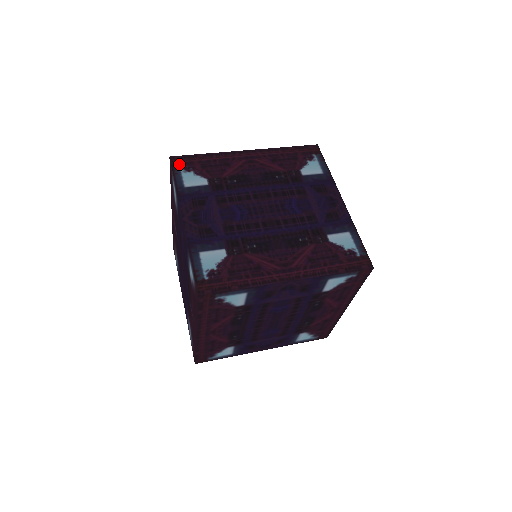
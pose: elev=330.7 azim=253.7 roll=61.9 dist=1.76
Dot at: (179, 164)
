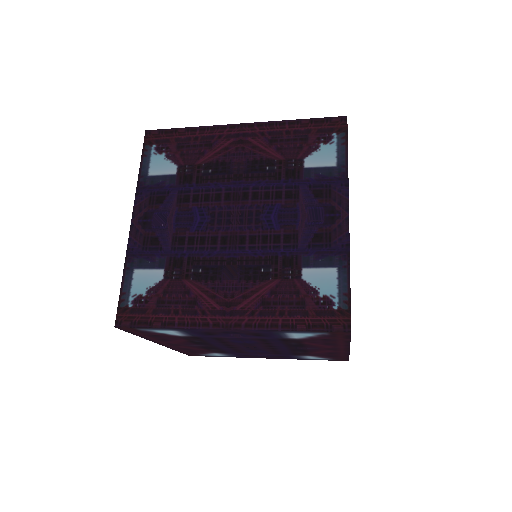
Dot at: (152, 142)
